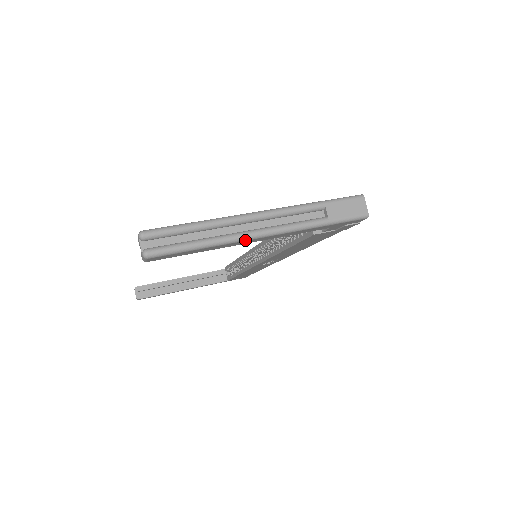
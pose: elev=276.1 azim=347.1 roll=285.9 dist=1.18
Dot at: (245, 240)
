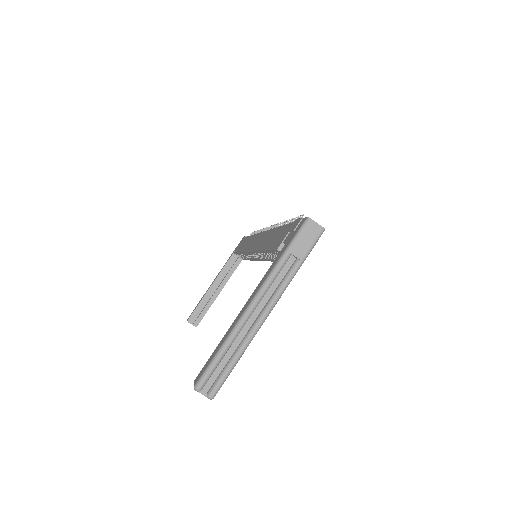
Dot at: occluded
